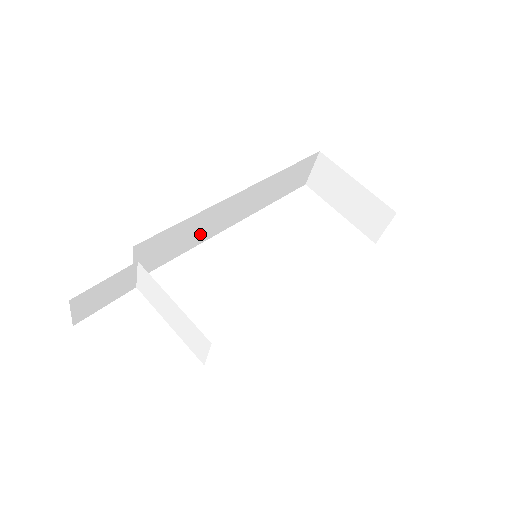
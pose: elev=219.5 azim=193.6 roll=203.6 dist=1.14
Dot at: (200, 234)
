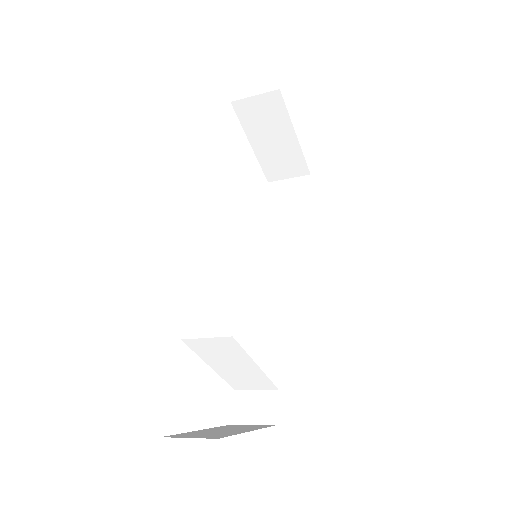
Dot at: occluded
